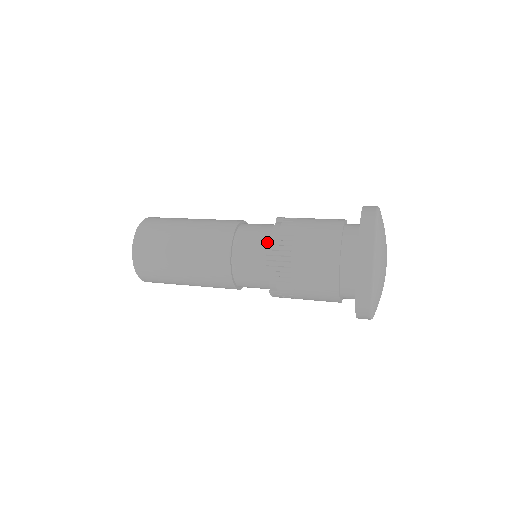
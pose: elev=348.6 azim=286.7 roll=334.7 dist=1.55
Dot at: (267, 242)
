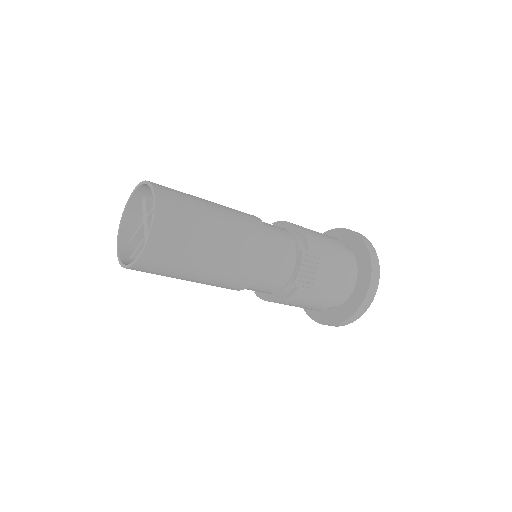
Dot at: occluded
